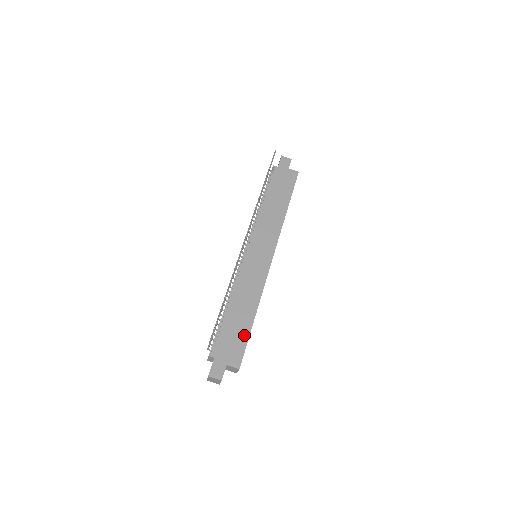
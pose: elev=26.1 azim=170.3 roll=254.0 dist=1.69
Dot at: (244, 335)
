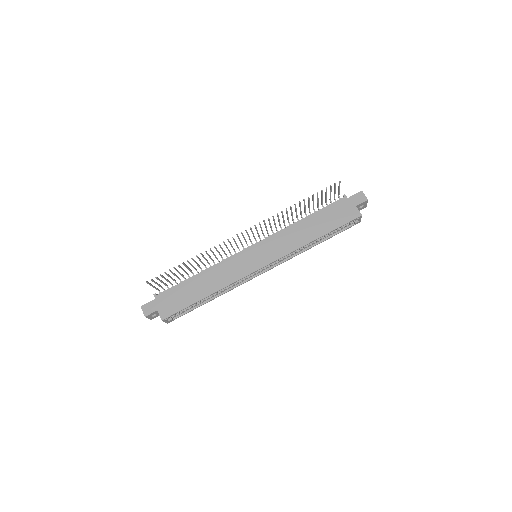
Dot at: (187, 302)
